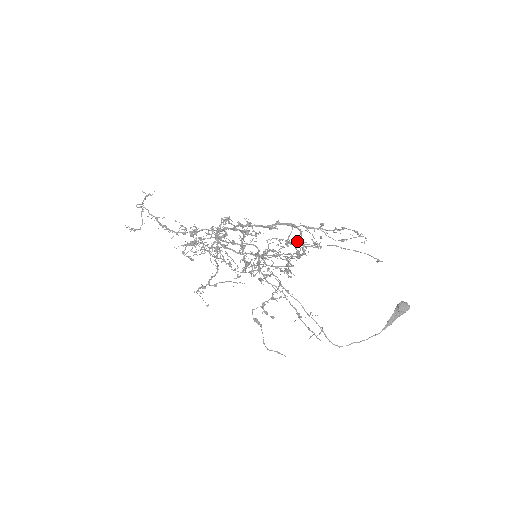
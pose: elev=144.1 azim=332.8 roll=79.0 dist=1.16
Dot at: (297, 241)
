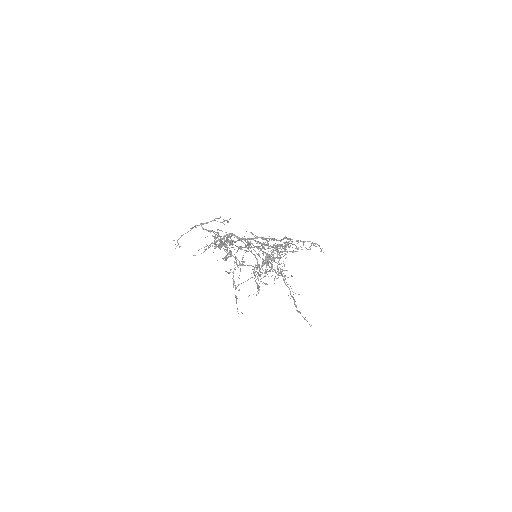
Dot at: occluded
